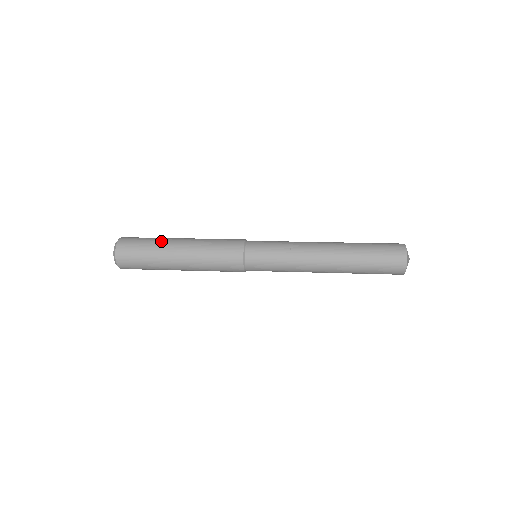
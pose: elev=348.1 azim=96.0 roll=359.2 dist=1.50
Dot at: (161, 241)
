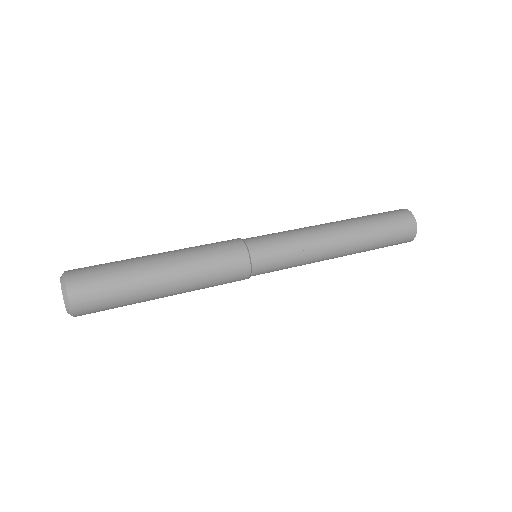
Dot at: (131, 260)
